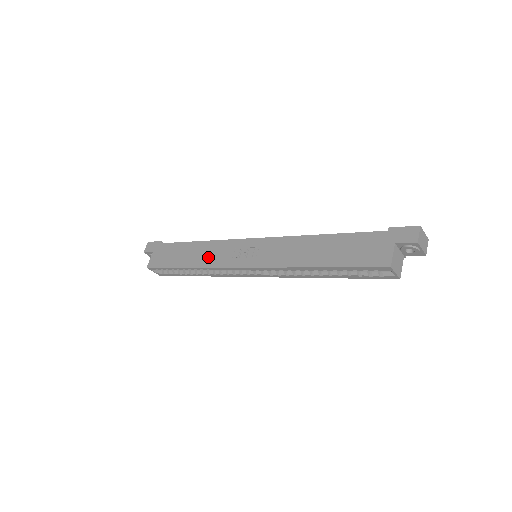
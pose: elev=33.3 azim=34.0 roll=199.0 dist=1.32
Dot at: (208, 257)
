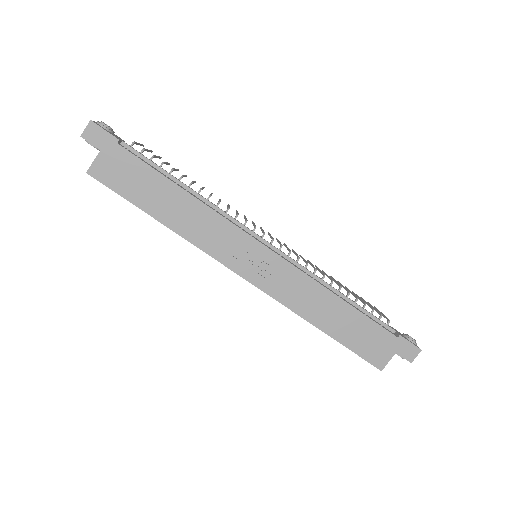
Dot at: (199, 231)
